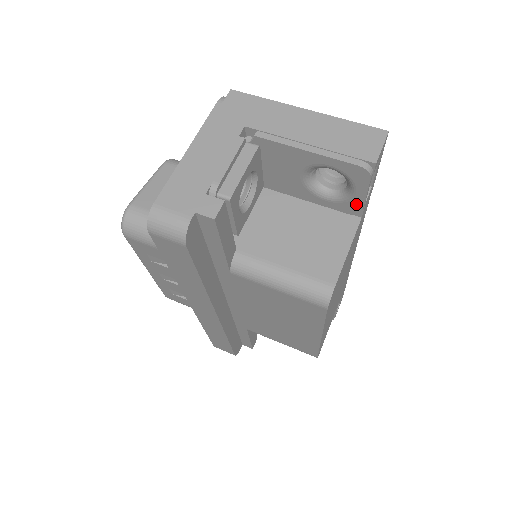
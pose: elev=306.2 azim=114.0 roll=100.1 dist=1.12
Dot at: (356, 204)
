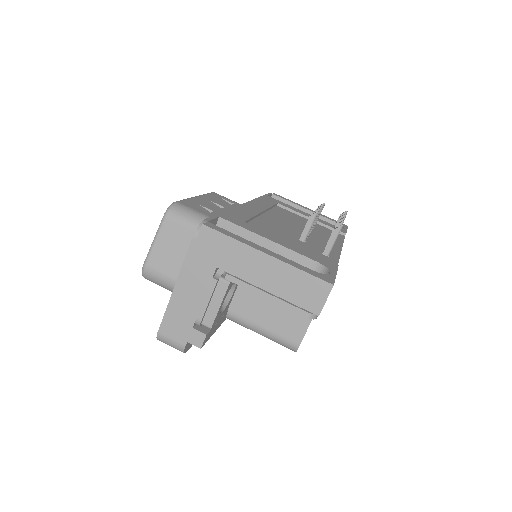
Dot at: occluded
